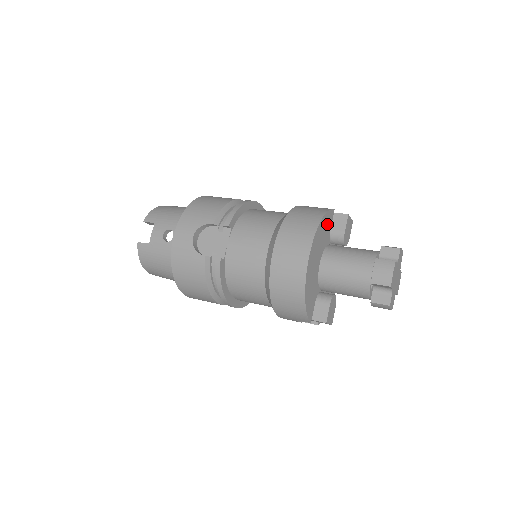
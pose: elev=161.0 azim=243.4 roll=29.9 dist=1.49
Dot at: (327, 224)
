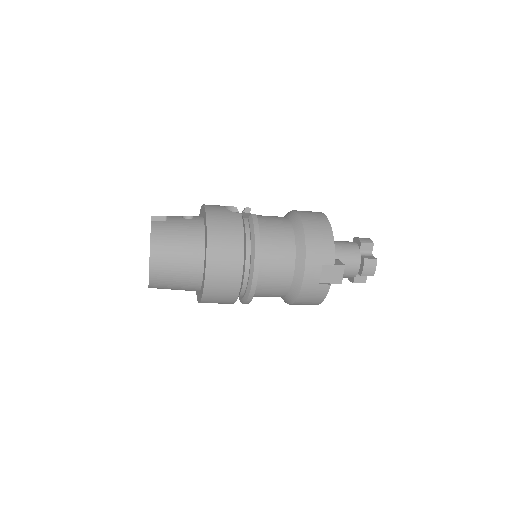
Dot at: occluded
